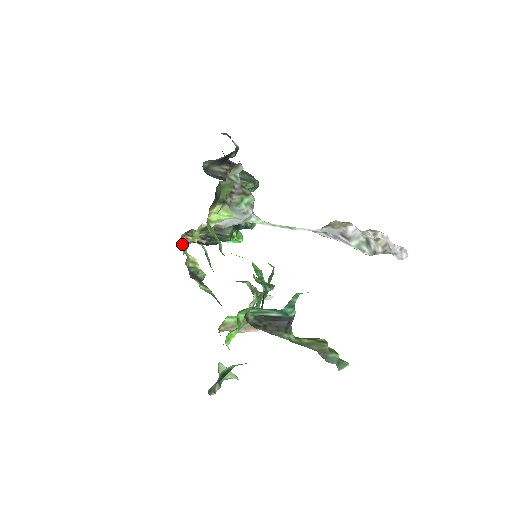
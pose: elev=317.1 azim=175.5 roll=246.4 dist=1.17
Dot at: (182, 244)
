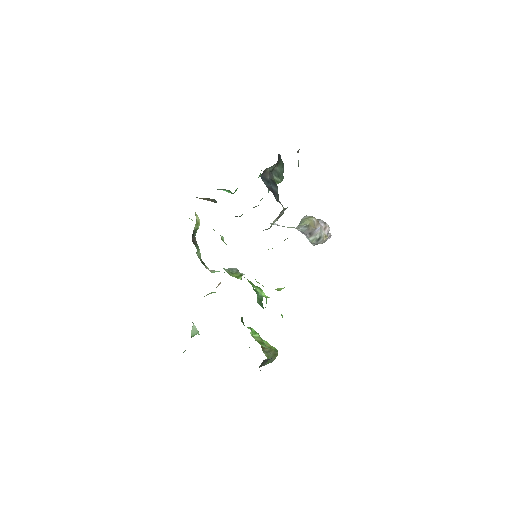
Dot at: occluded
